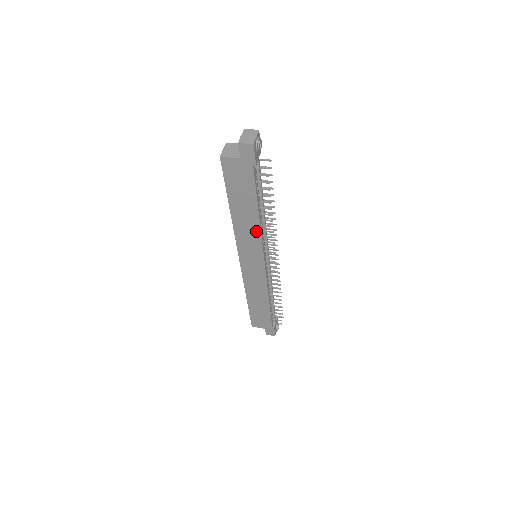
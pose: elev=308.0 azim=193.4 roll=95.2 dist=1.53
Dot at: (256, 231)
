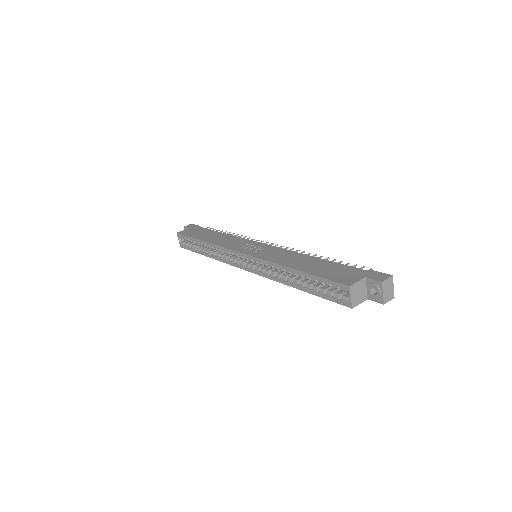
Dot at: occluded
